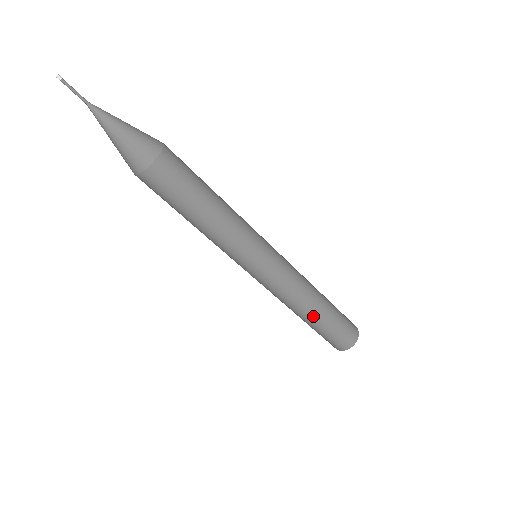
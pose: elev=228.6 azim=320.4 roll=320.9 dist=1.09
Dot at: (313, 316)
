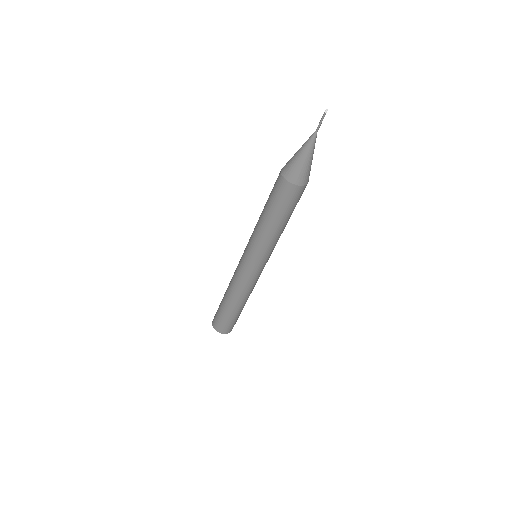
Dot at: (233, 305)
